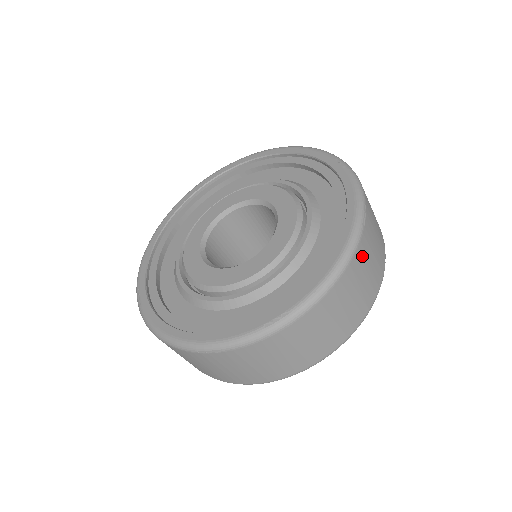
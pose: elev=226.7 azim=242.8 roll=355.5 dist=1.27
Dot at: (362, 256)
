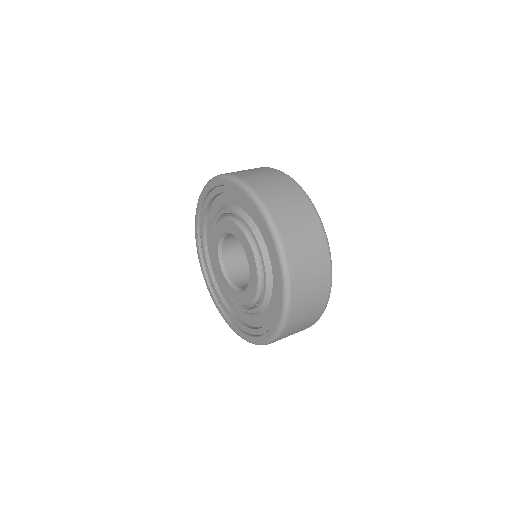
Dot at: (297, 266)
